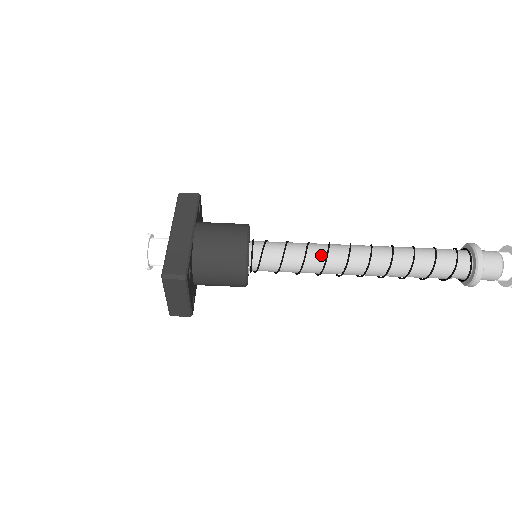
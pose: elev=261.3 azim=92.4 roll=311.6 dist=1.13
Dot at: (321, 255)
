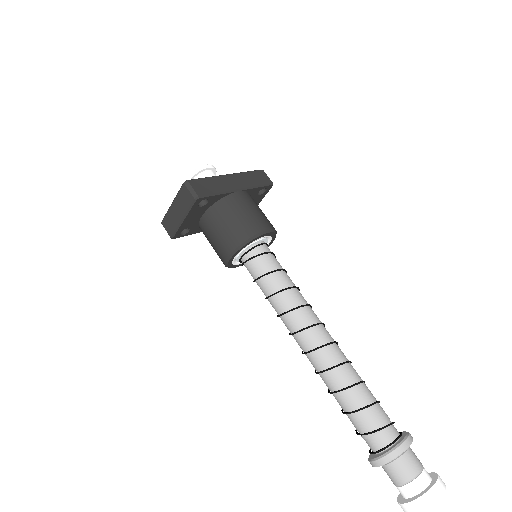
Dot at: (295, 302)
